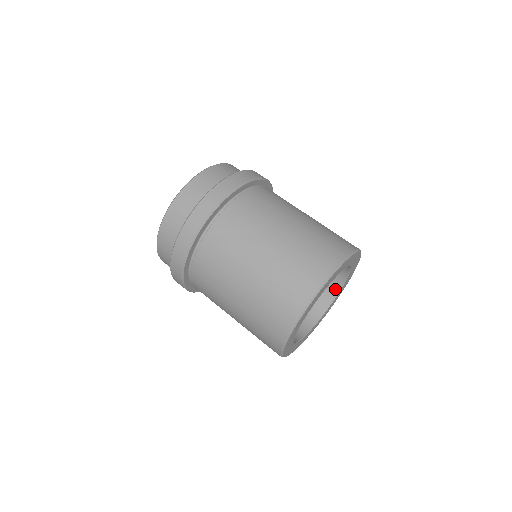
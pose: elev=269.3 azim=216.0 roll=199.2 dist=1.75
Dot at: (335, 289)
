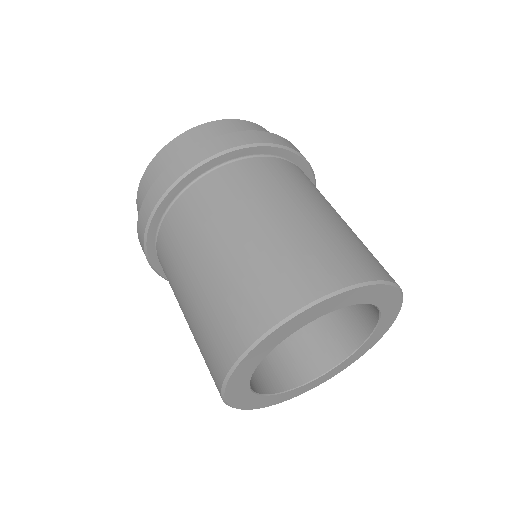
Dot at: occluded
